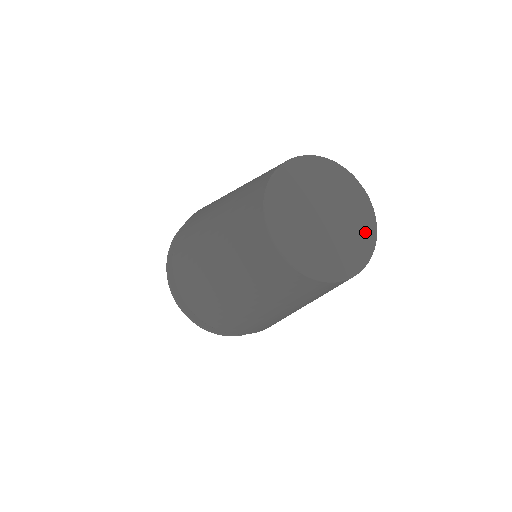
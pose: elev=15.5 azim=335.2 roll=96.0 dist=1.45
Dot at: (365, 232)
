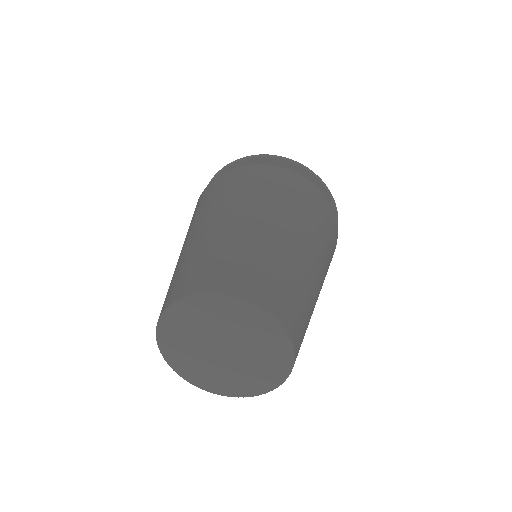
Dot at: (261, 326)
